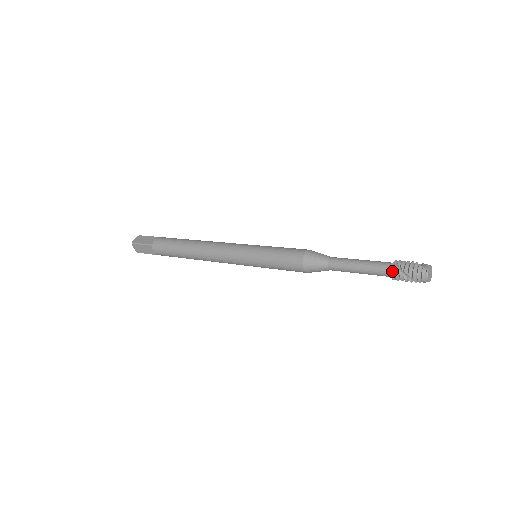
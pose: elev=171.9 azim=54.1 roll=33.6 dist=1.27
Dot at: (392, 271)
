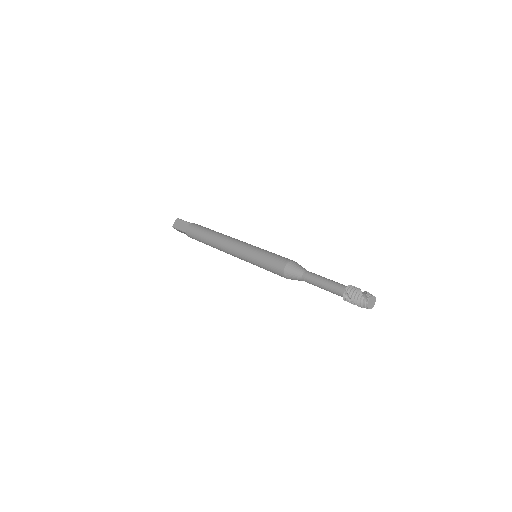
Dot at: (343, 297)
